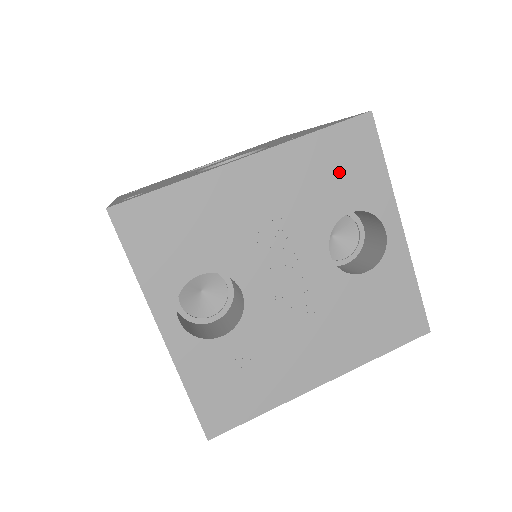
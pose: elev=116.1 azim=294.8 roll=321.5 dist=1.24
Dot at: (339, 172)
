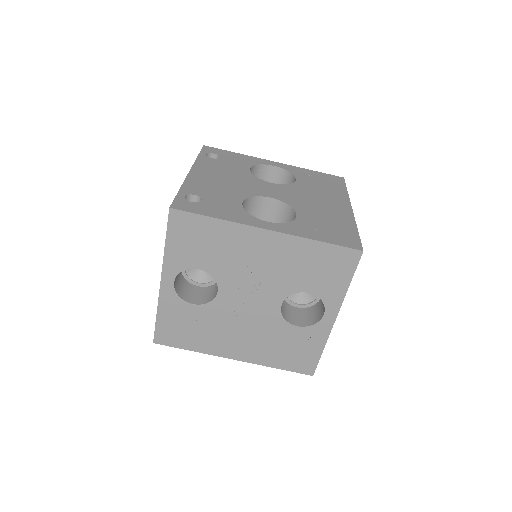
Dot at: (318, 269)
